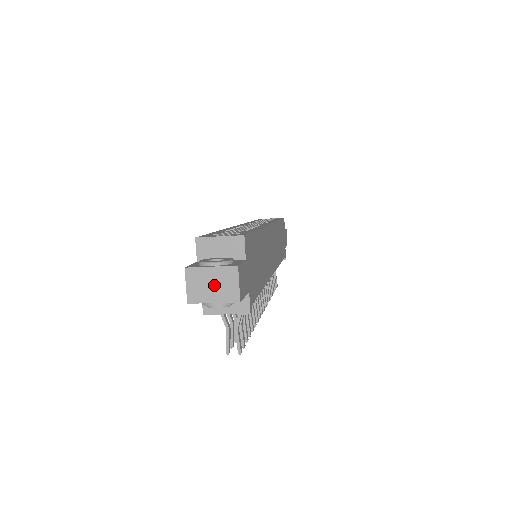
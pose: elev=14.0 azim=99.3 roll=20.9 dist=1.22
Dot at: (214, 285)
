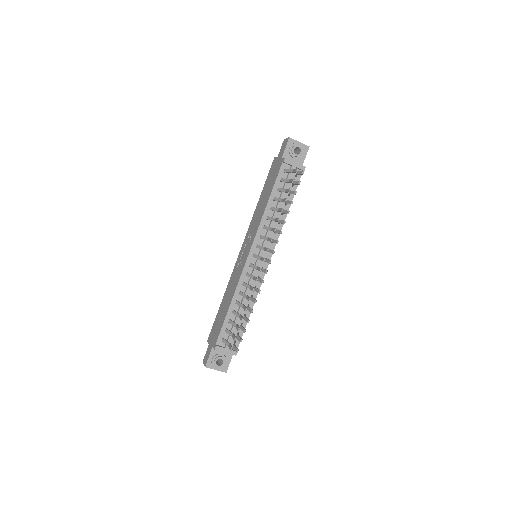
Dot at: occluded
